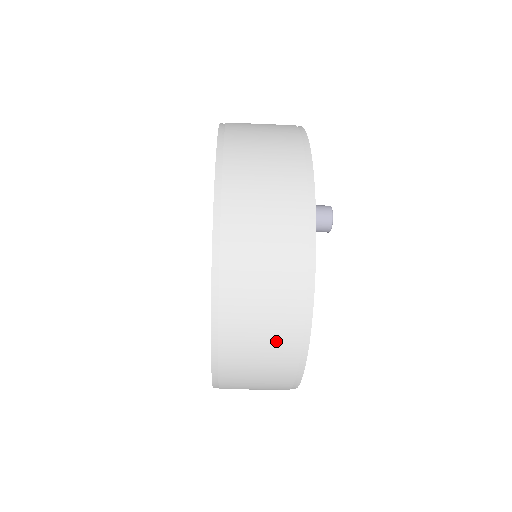
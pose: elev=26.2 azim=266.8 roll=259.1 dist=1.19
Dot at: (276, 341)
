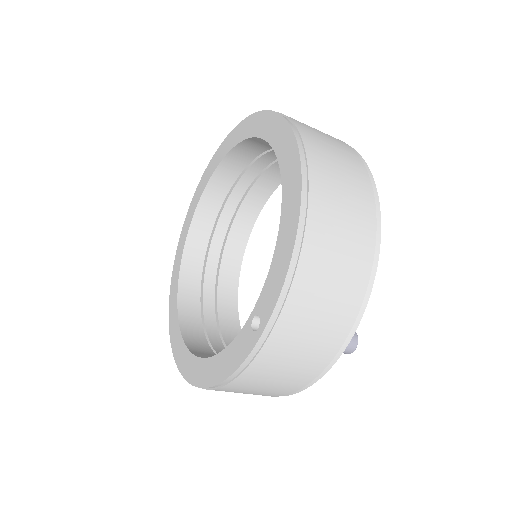
Dot at: (253, 394)
